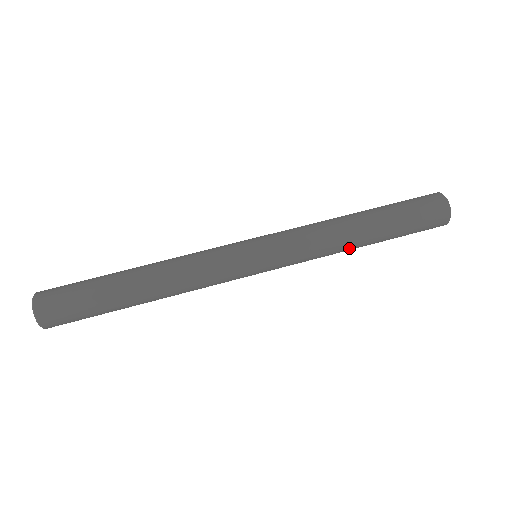
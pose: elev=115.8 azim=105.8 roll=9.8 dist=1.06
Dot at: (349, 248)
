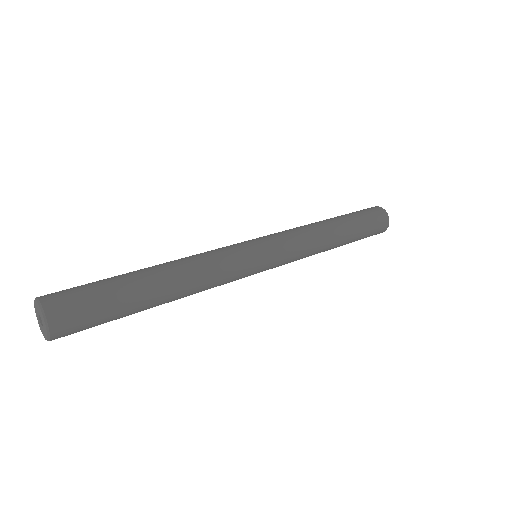
Dot at: (324, 251)
